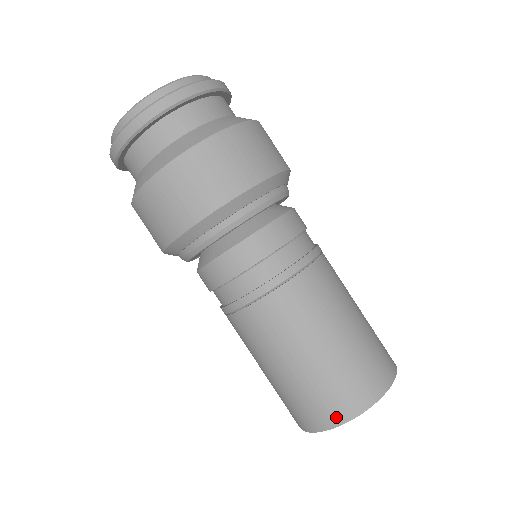
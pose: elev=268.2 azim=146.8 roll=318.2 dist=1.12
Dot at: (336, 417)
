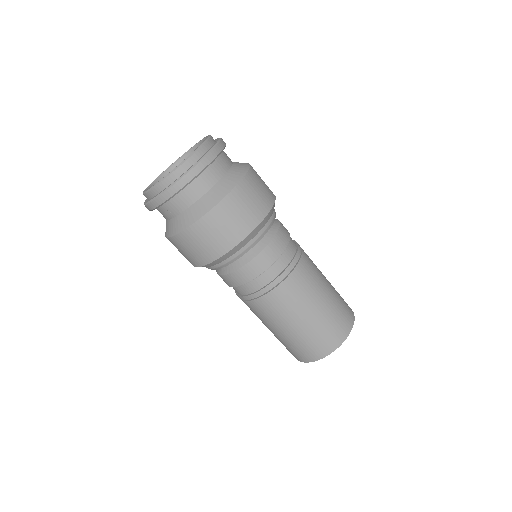
Dot at: (321, 353)
